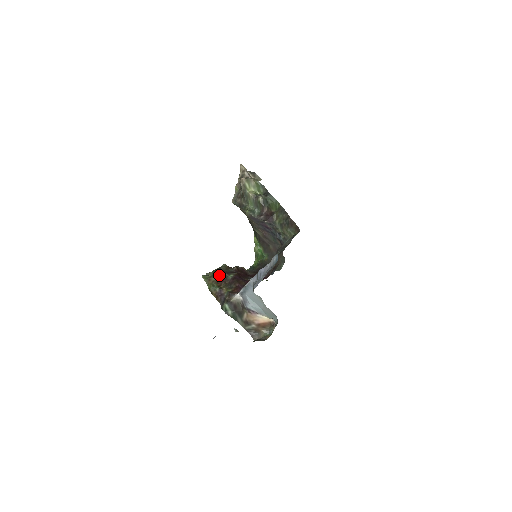
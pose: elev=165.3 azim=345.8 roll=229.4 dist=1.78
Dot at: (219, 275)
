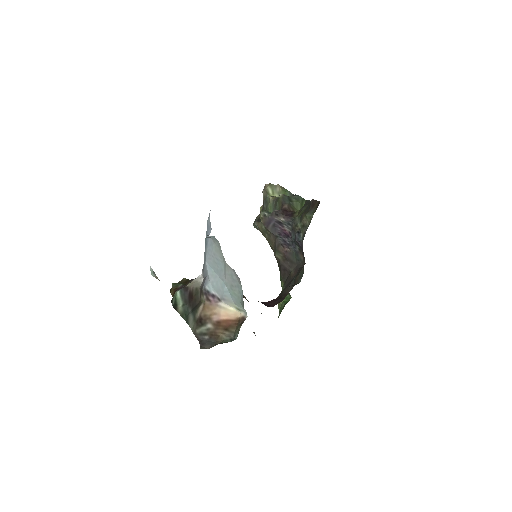
Dot at: occluded
